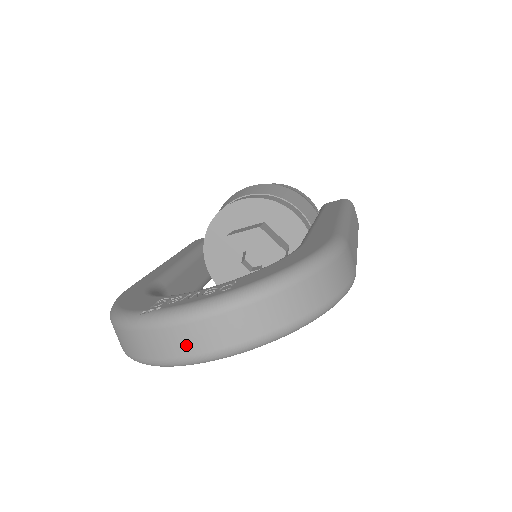
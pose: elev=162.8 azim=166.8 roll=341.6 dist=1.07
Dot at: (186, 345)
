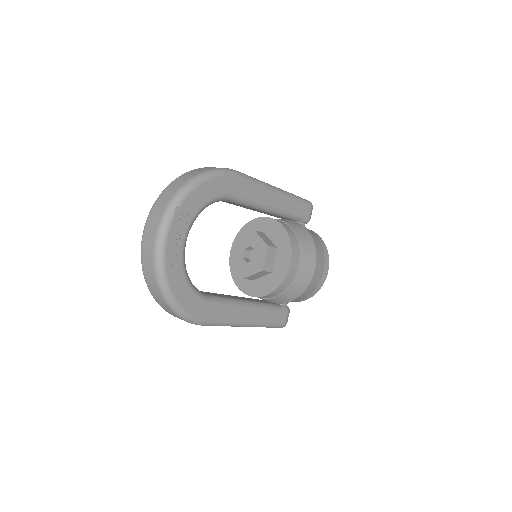
Dot at: (151, 237)
